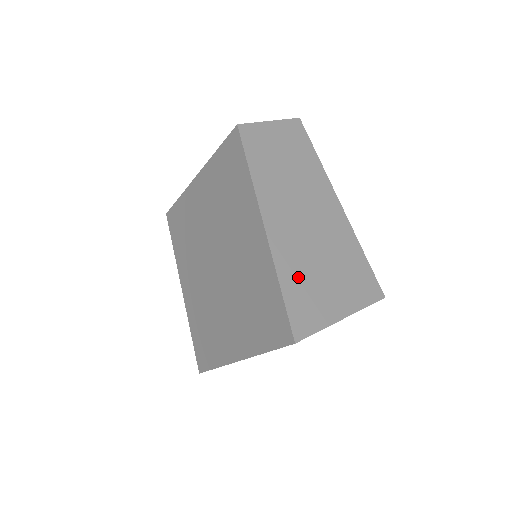
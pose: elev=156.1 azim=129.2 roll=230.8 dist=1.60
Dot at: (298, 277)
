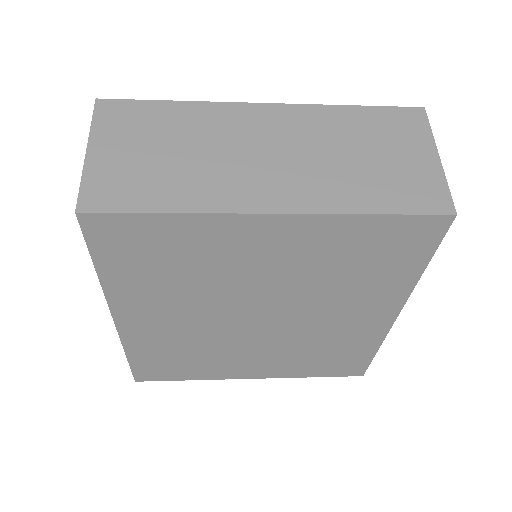
Dot at: occluded
